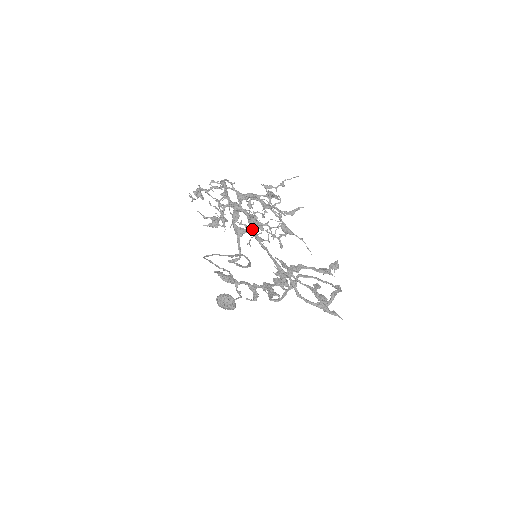
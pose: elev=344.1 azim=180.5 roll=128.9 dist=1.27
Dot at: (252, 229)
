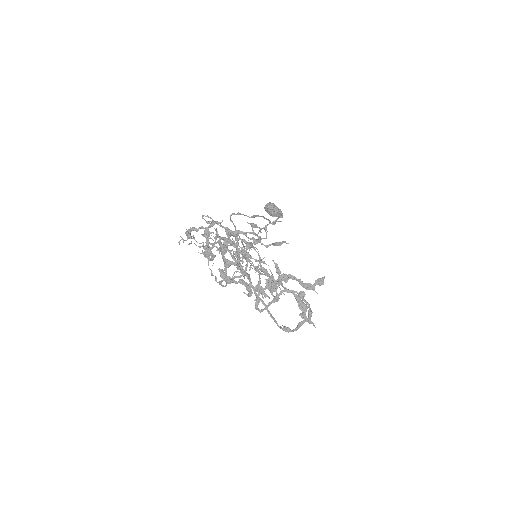
Dot at: occluded
